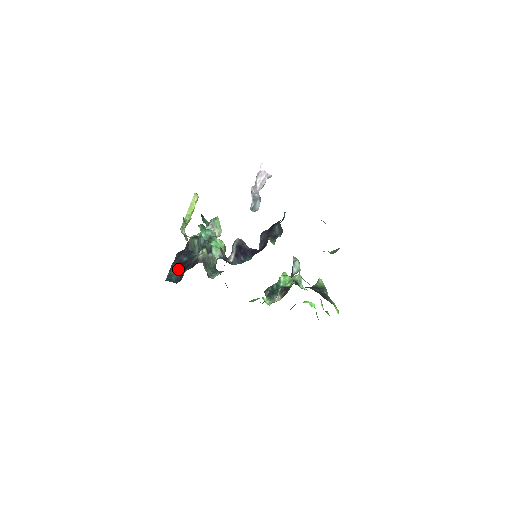
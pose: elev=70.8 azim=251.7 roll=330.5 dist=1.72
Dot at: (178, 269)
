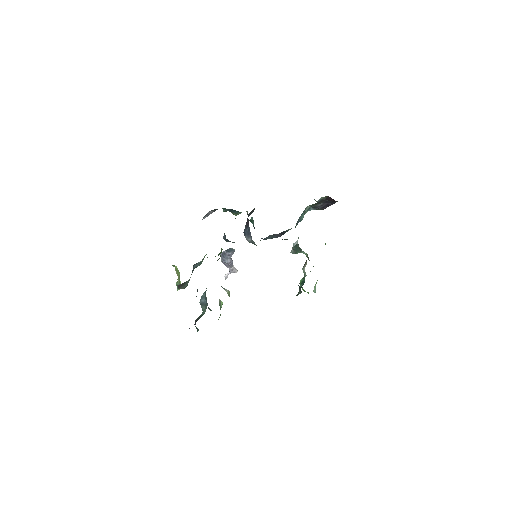
Dot at: occluded
